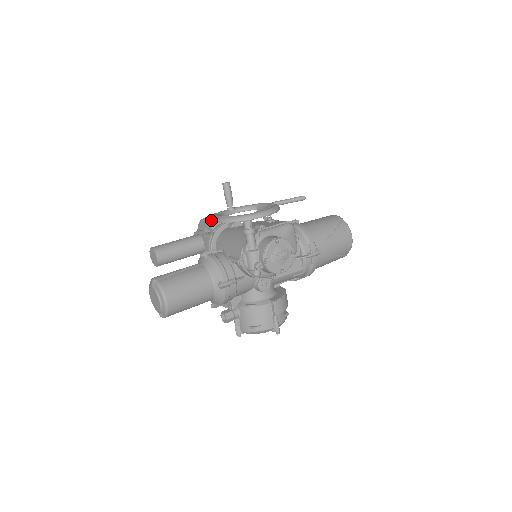
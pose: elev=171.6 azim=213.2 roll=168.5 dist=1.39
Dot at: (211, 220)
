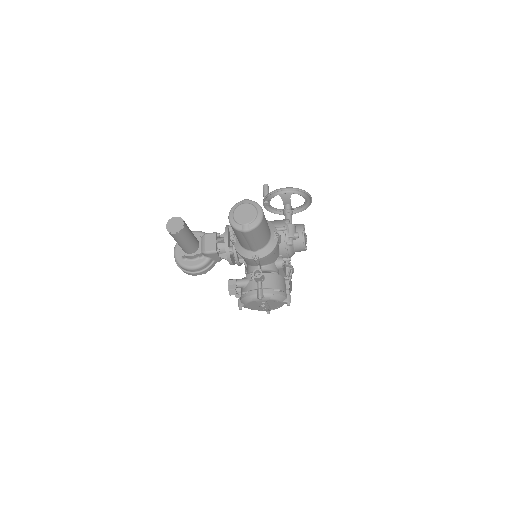
Dot at: (203, 232)
